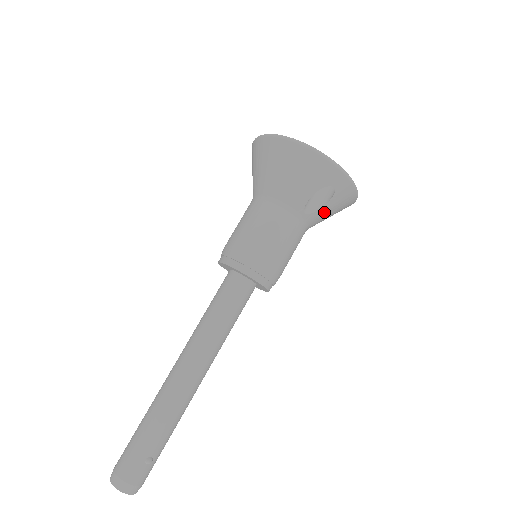
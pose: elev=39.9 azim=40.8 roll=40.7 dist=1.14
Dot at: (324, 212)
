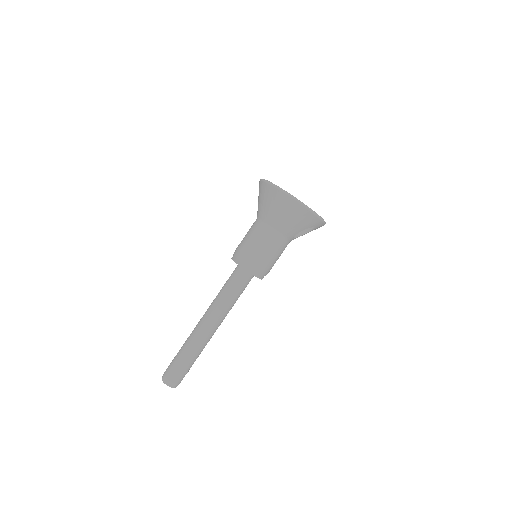
Dot at: occluded
